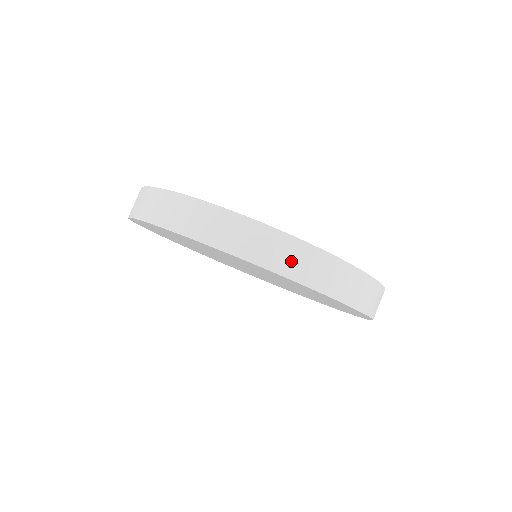
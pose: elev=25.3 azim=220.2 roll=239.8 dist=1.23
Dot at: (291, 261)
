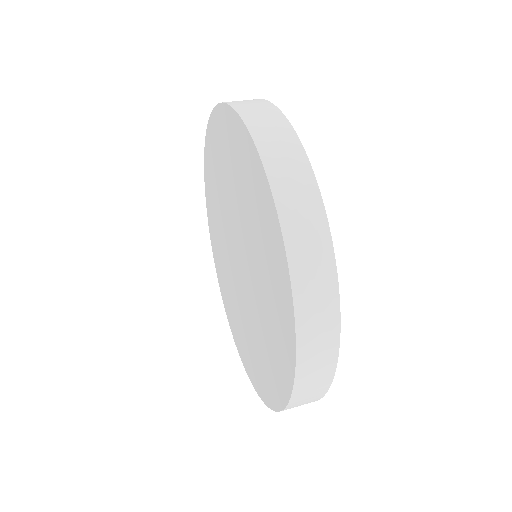
Dot at: (307, 254)
